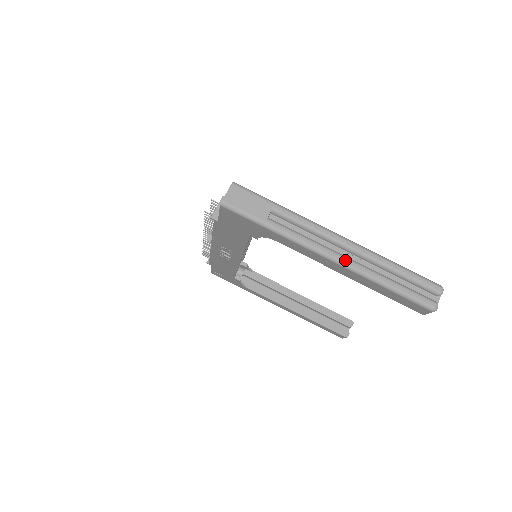
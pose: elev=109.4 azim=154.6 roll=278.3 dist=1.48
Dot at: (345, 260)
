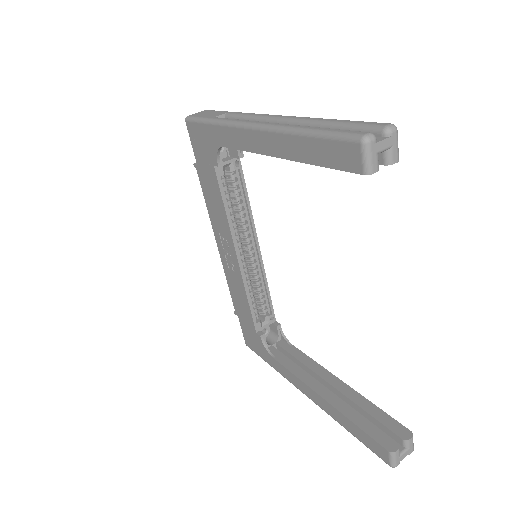
Dot at: (267, 123)
